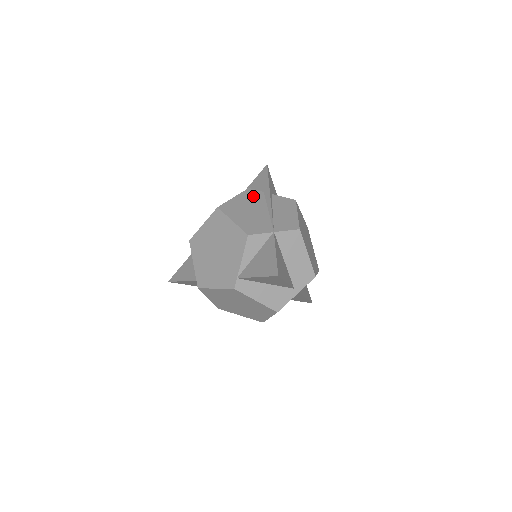
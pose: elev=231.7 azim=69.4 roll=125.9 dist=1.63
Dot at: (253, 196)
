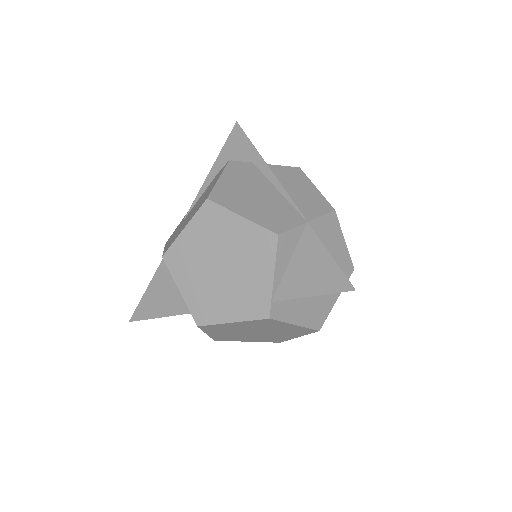
Dot at: (243, 171)
